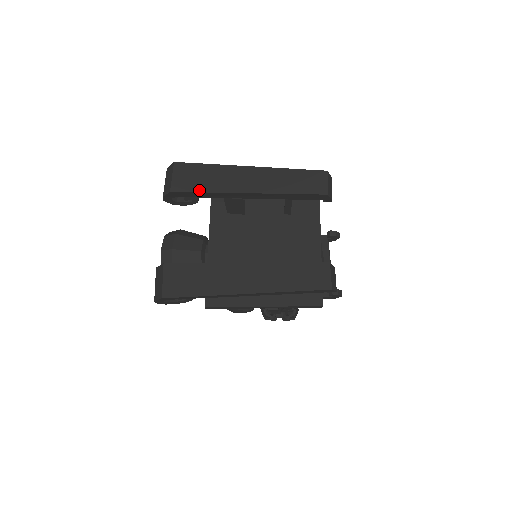
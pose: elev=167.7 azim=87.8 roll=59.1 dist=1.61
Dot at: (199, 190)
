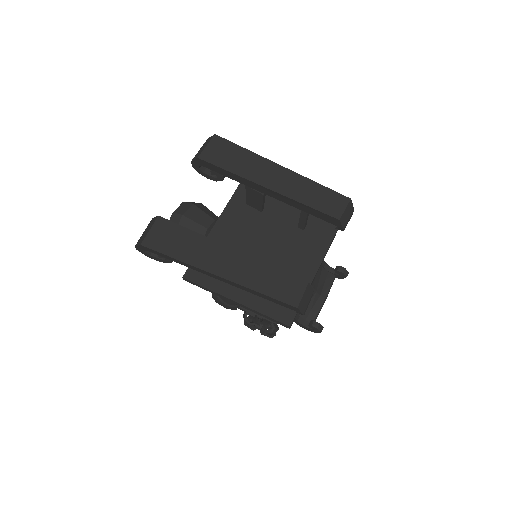
Dot at: (224, 167)
